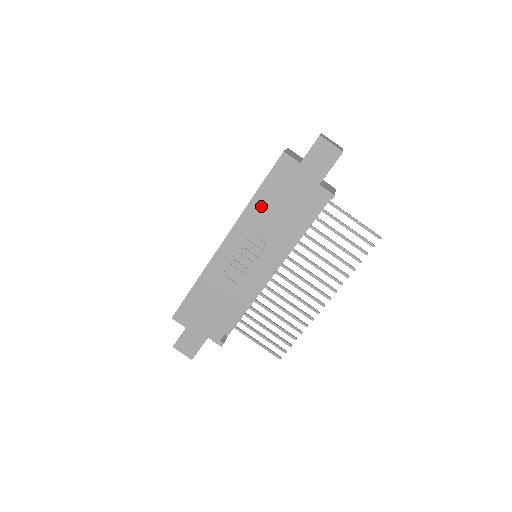
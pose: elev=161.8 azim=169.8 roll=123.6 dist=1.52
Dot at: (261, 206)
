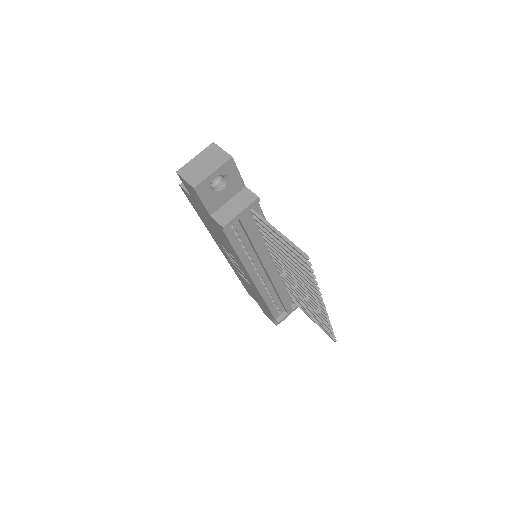
Dot at: (209, 227)
